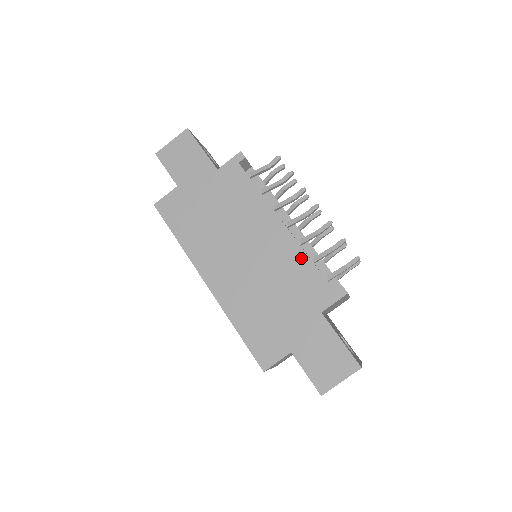
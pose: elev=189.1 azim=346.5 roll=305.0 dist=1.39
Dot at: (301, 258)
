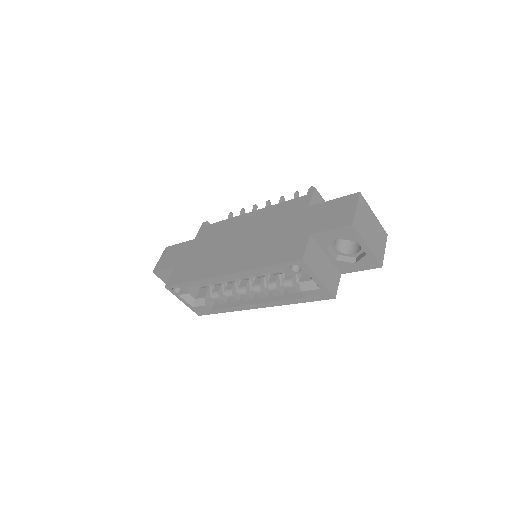
Dot at: (274, 208)
